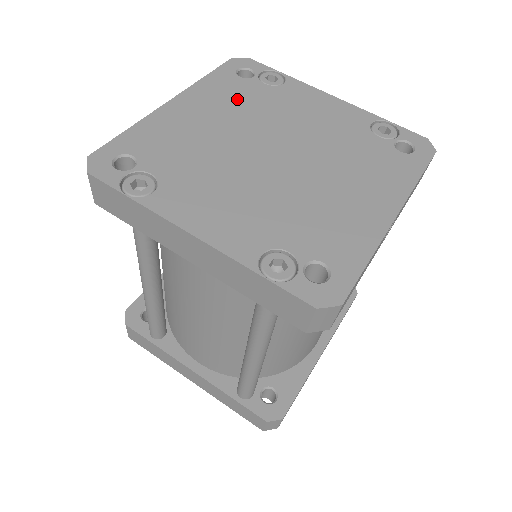
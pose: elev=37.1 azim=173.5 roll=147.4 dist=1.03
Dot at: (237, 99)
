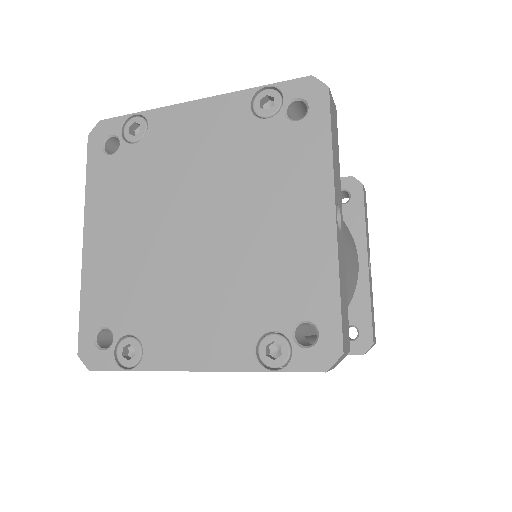
Dot at: (127, 188)
